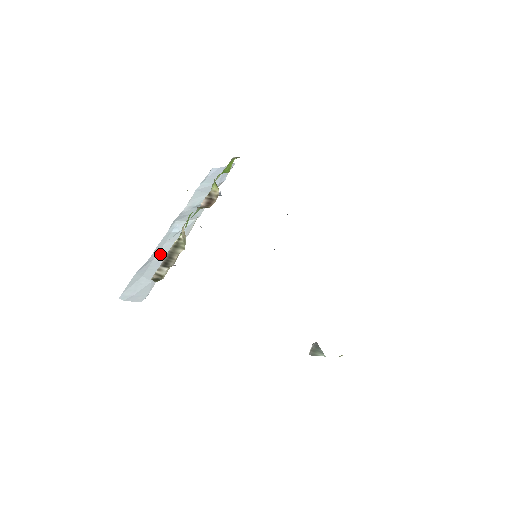
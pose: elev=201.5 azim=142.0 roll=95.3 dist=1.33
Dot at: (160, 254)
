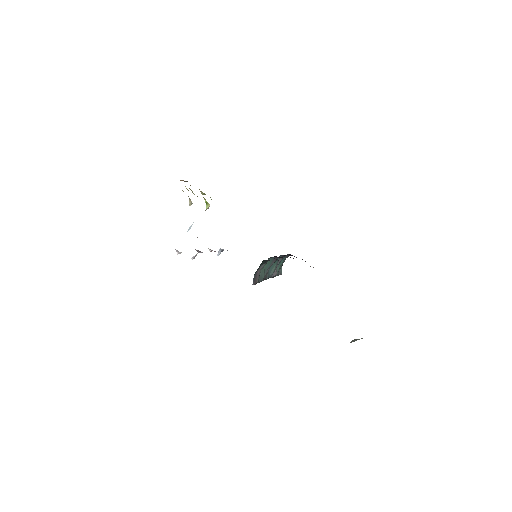
Dot at: occluded
